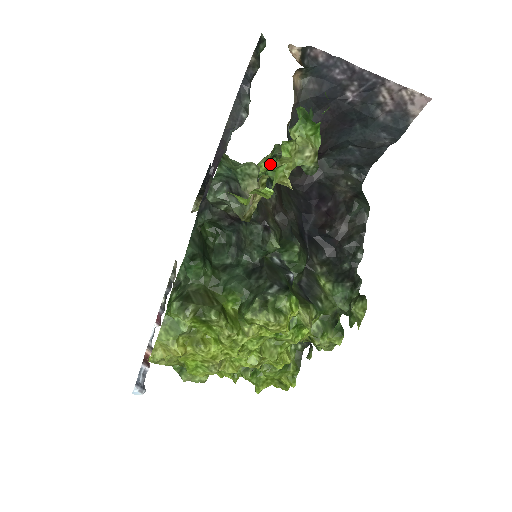
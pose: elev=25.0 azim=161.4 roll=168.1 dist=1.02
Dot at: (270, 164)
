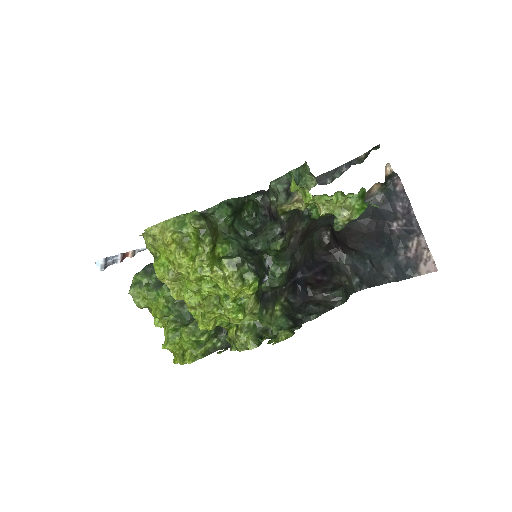
Dot at: occluded
